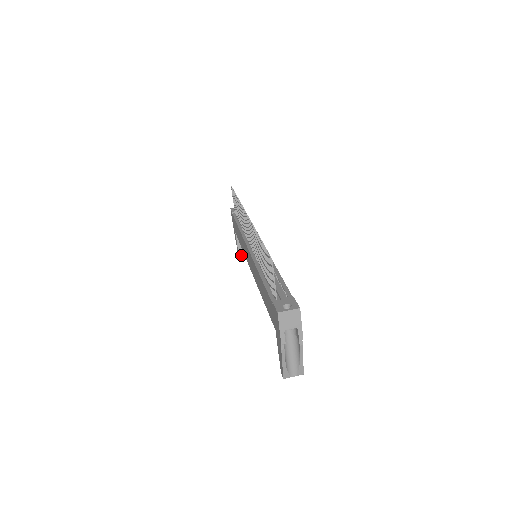
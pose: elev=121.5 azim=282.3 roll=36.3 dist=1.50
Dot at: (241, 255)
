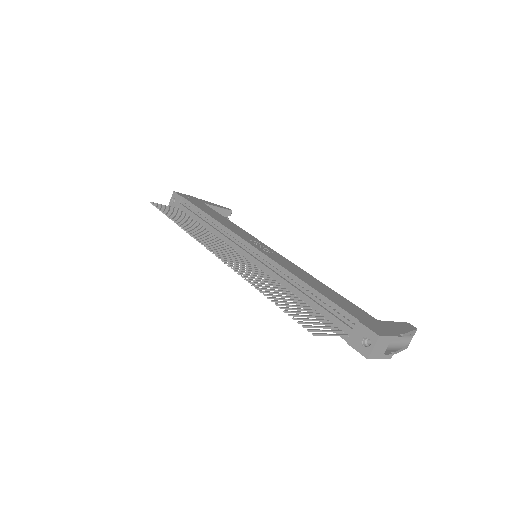
Dot at: occluded
